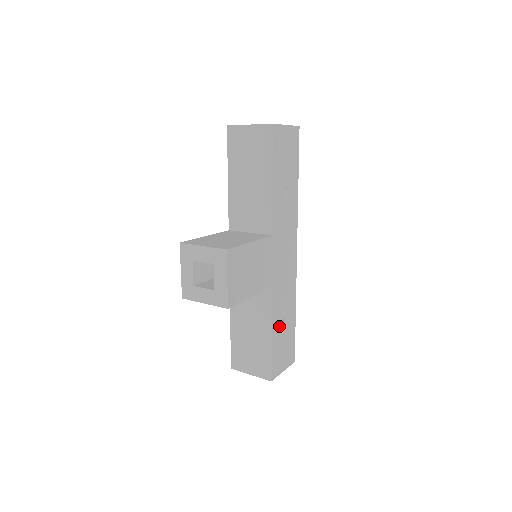
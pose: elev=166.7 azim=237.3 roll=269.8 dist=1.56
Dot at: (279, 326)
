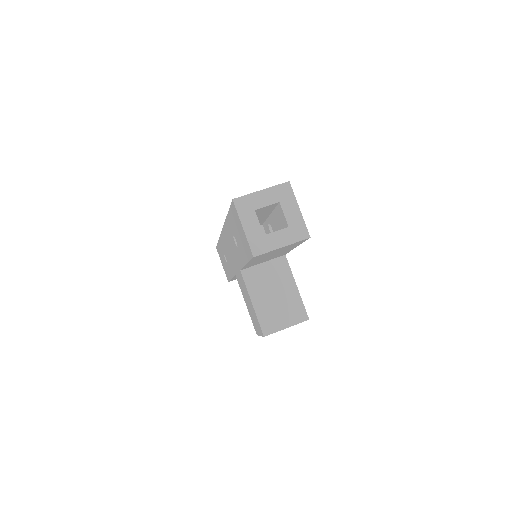
Dot at: occluded
